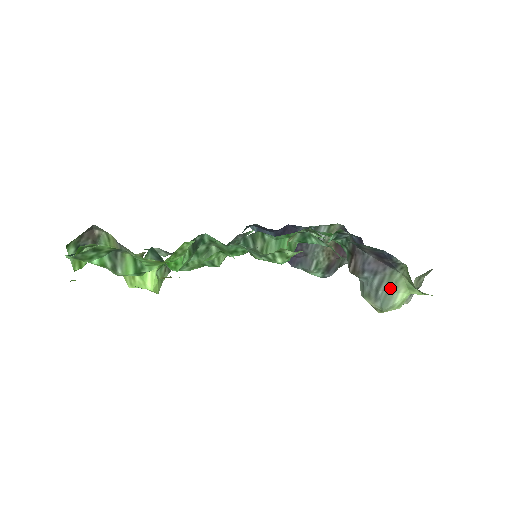
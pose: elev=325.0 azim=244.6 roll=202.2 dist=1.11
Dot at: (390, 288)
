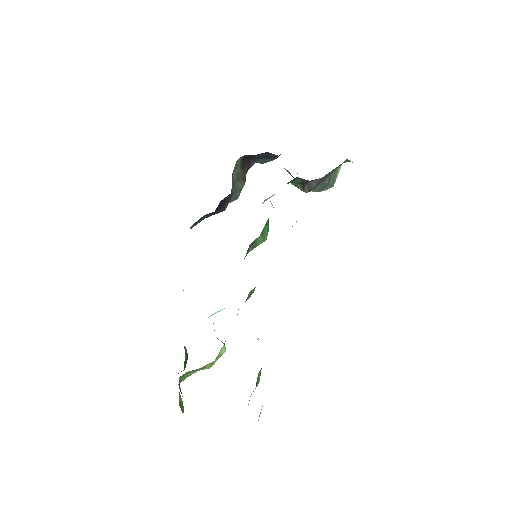
Dot at: (335, 174)
